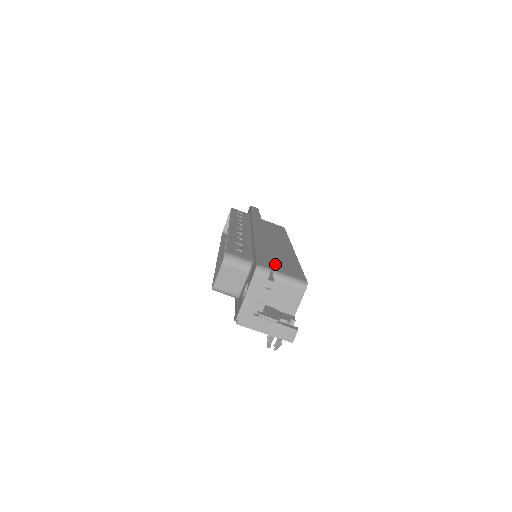
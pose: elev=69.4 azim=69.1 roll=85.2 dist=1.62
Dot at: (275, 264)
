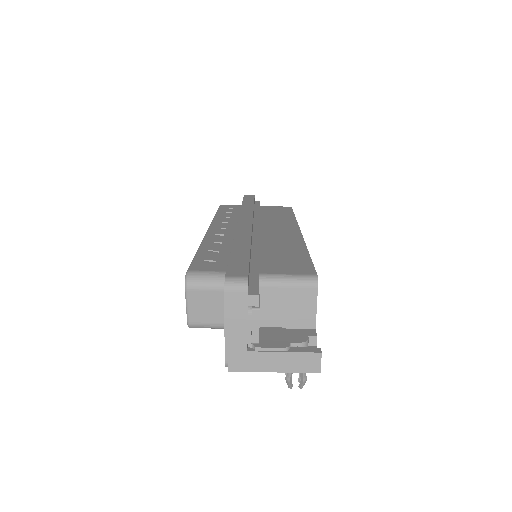
Dot at: (266, 263)
